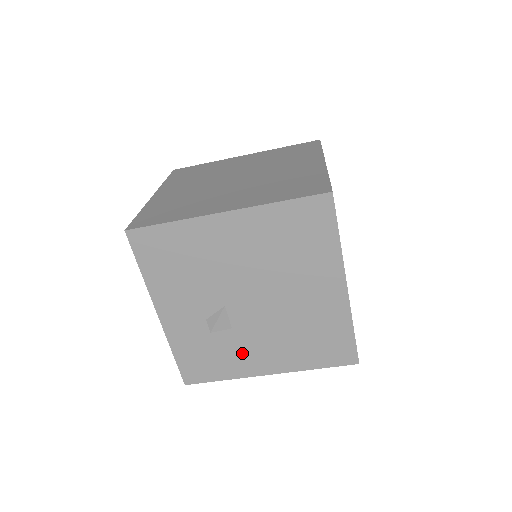
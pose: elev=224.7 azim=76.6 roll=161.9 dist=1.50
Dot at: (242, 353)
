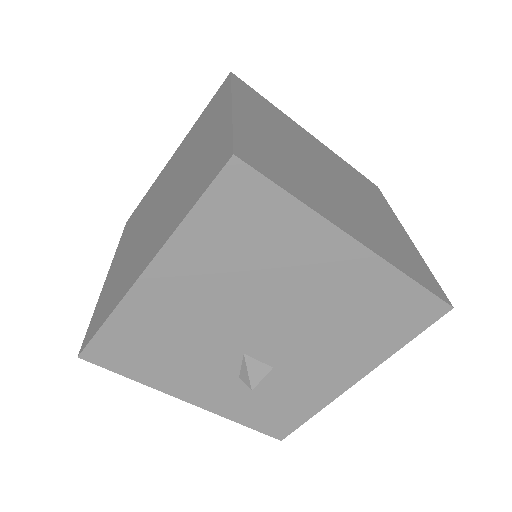
Dot at: (308, 381)
